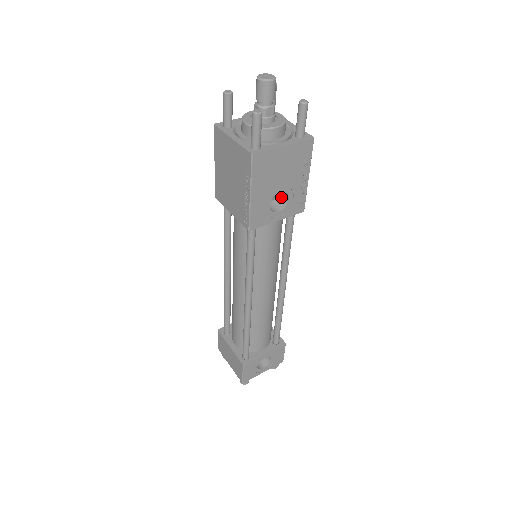
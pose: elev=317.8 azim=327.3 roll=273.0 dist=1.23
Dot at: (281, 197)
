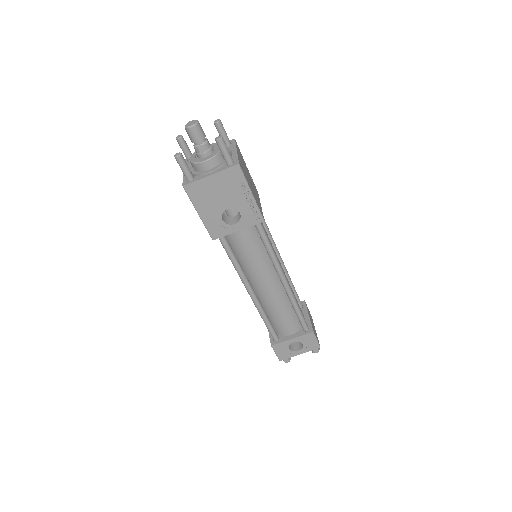
Dot at: occluded
